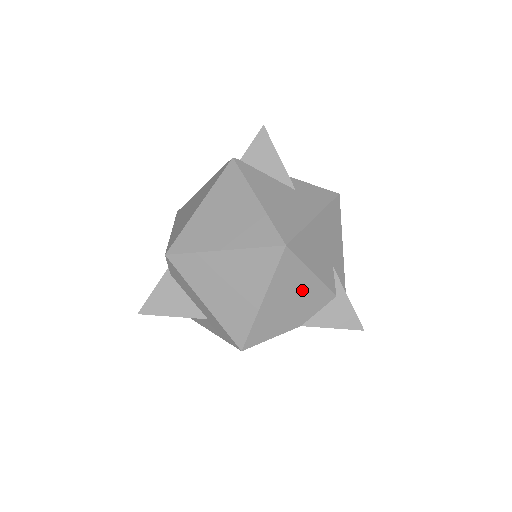
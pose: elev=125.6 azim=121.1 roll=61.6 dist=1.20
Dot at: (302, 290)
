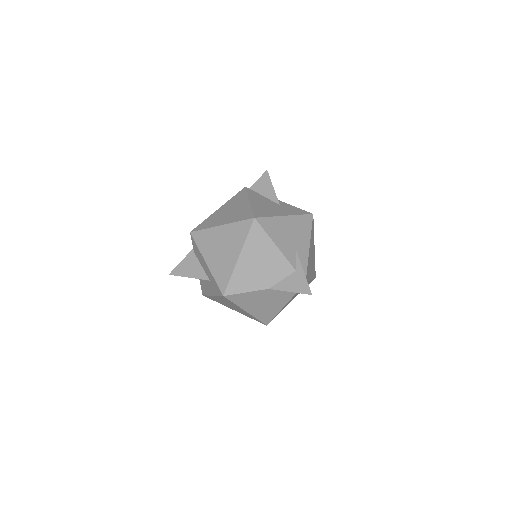
Dot at: (268, 257)
